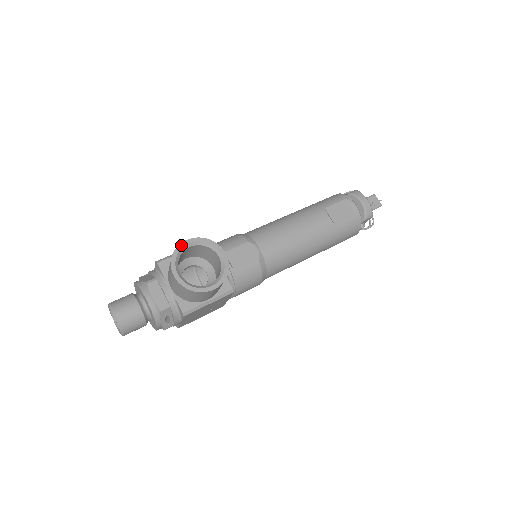
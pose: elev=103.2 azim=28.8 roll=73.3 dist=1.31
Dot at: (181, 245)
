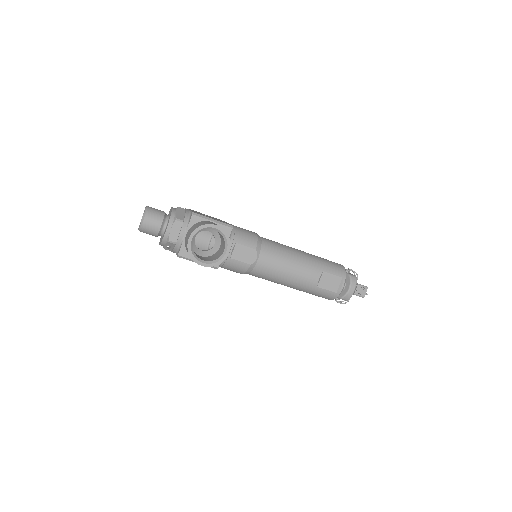
Dot at: (210, 225)
